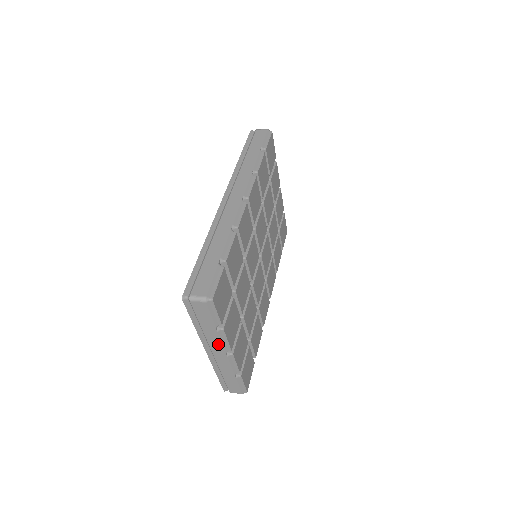
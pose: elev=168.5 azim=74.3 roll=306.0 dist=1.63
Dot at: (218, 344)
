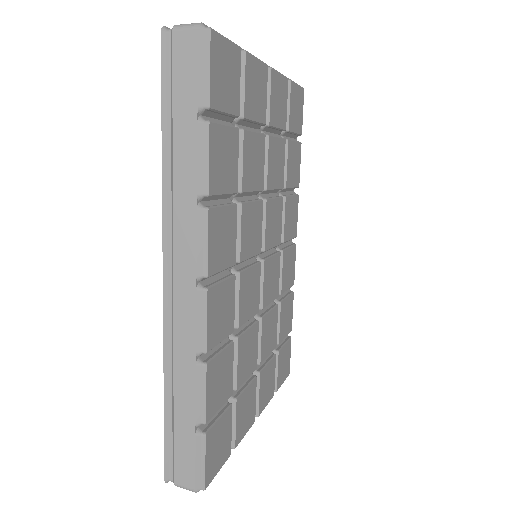
Dot at: occluded
